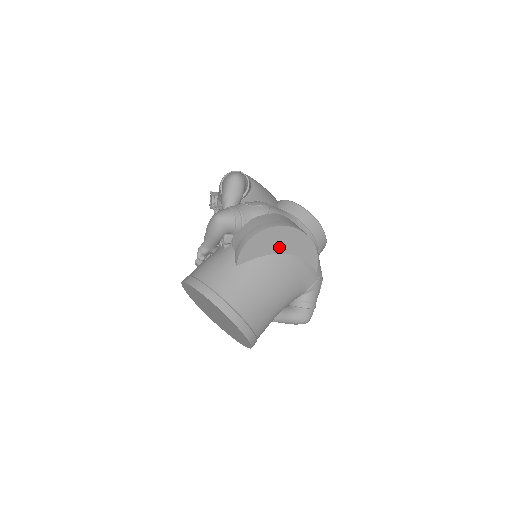
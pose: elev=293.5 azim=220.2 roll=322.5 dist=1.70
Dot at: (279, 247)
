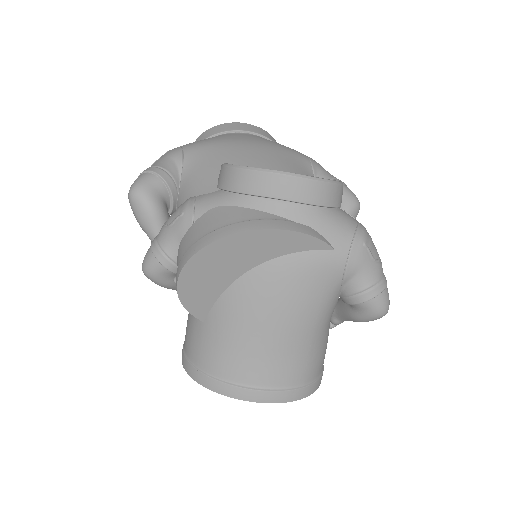
Dot at: (230, 270)
